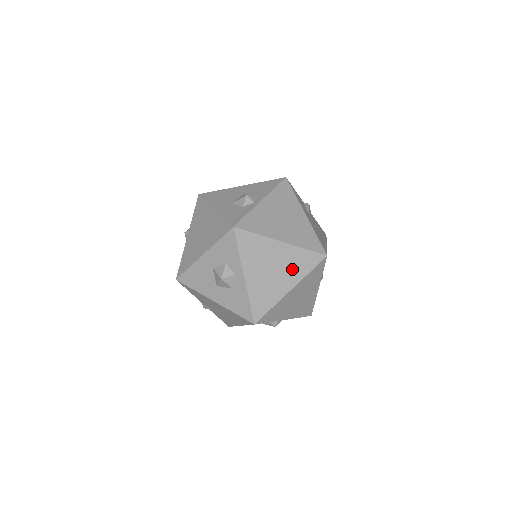
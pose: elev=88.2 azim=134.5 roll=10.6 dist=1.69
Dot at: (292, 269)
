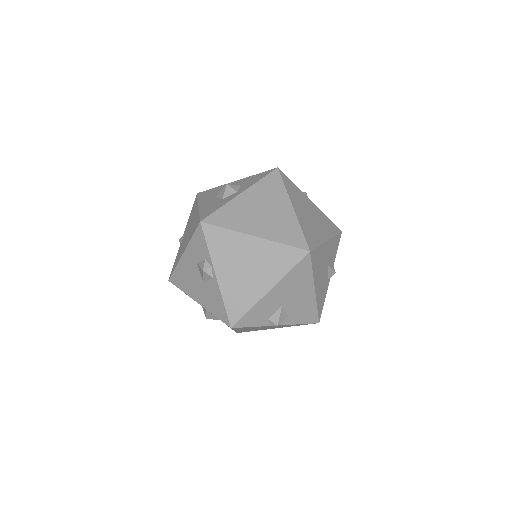
Dot at: (275, 227)
